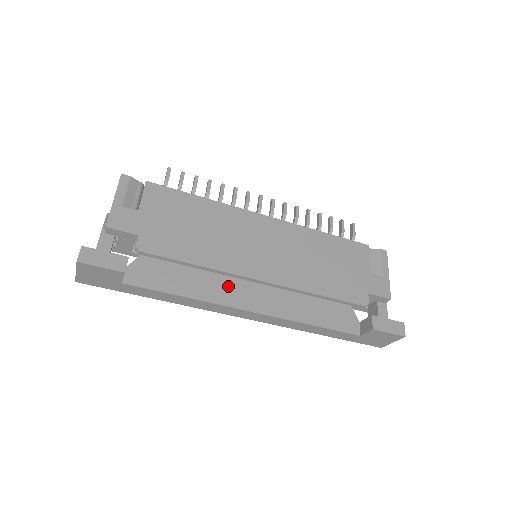
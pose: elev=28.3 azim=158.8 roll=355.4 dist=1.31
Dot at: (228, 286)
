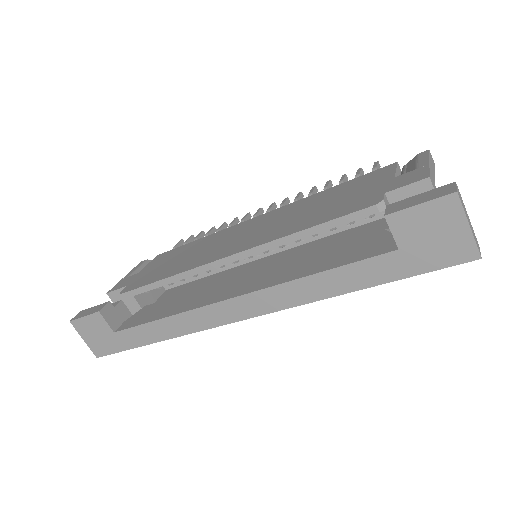
Dot at: (213, 291)
